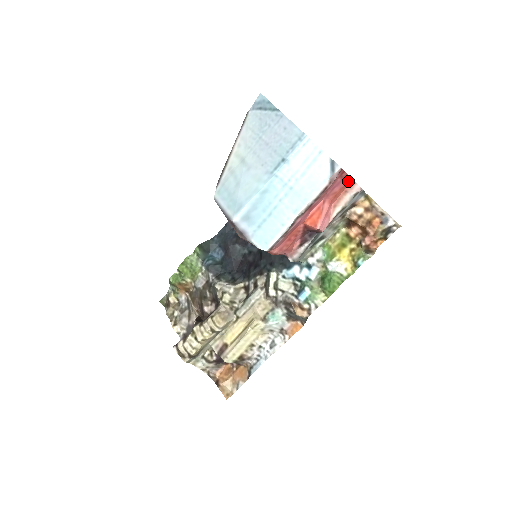
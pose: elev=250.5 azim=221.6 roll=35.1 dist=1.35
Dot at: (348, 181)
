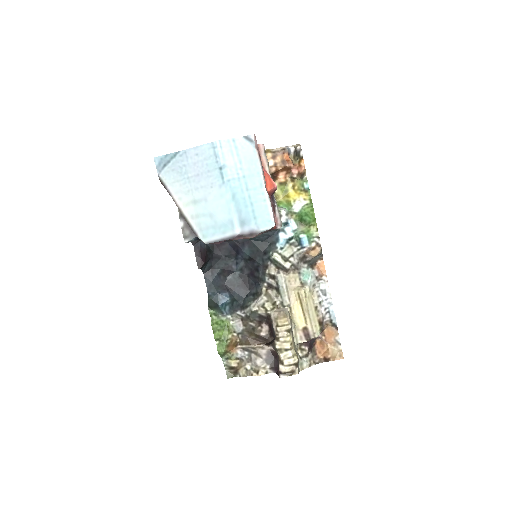
Dot at: occluded
